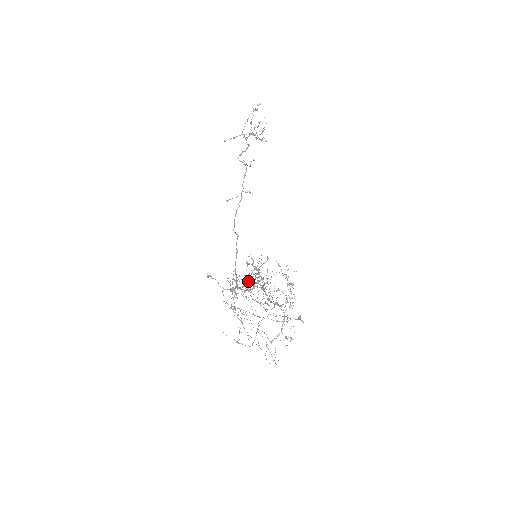
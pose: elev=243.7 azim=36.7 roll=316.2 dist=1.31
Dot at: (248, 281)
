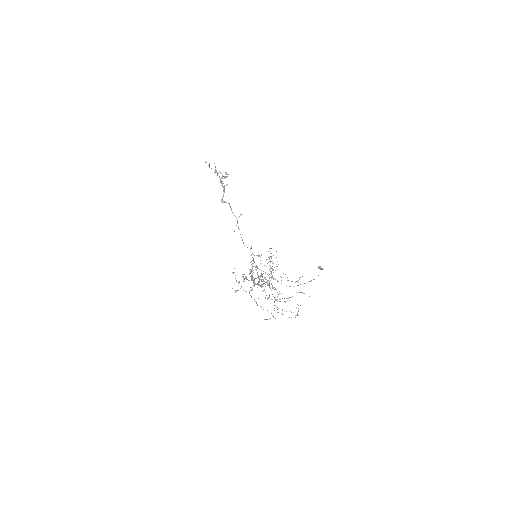
Dot at: occluded
